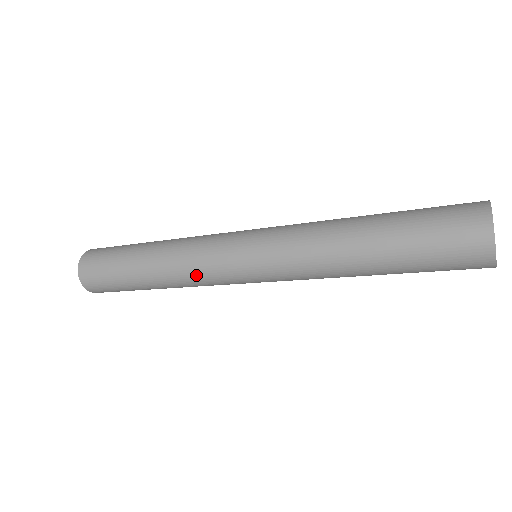
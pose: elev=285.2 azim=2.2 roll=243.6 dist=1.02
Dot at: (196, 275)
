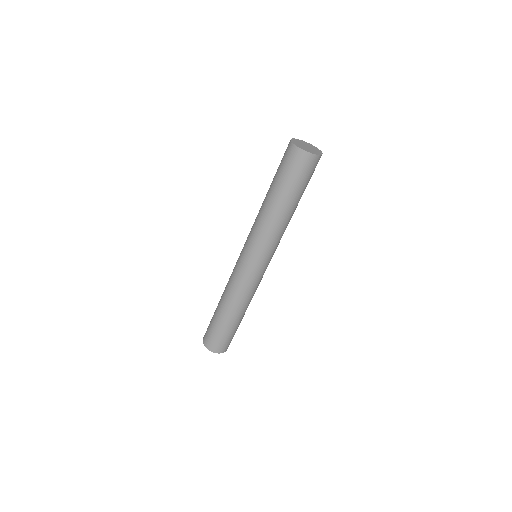
Dot at: (244, 290)
